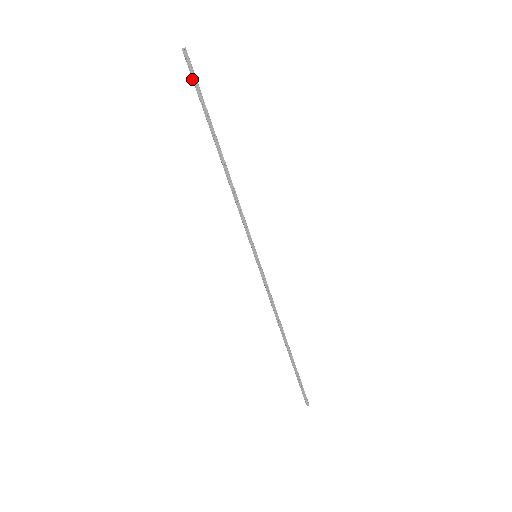
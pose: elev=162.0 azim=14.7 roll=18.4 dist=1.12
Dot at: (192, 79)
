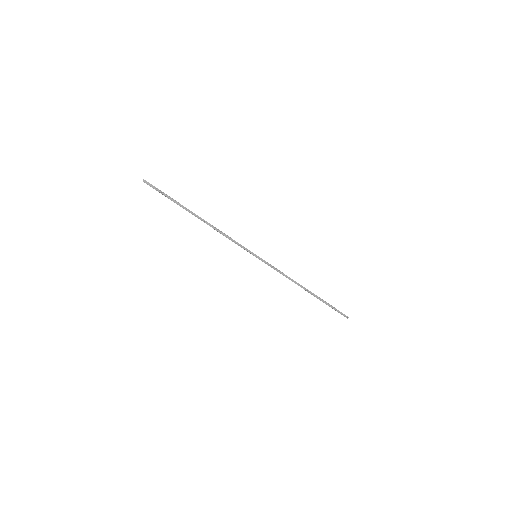
Dot at: occluded
